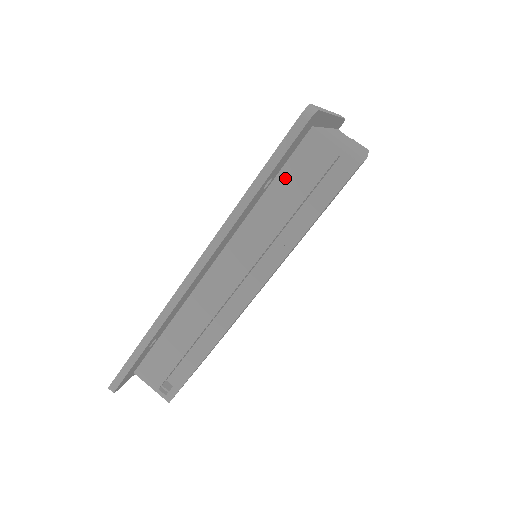
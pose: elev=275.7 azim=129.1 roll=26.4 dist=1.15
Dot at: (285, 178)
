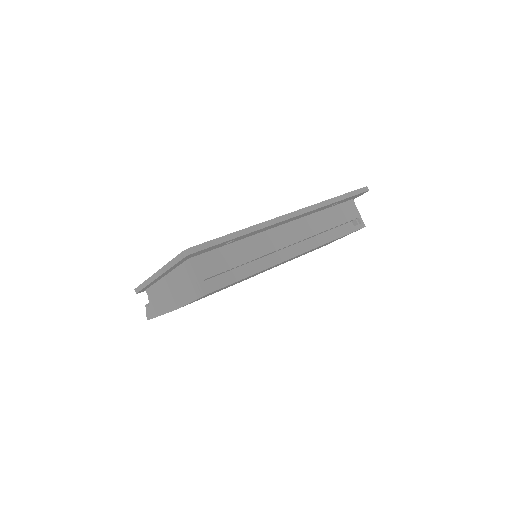
Dot at: (335, 210)
